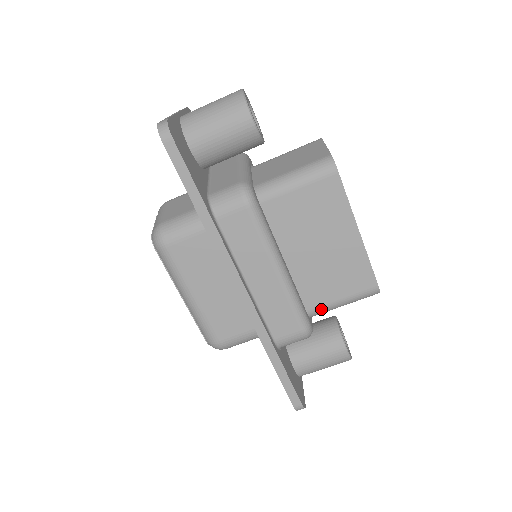
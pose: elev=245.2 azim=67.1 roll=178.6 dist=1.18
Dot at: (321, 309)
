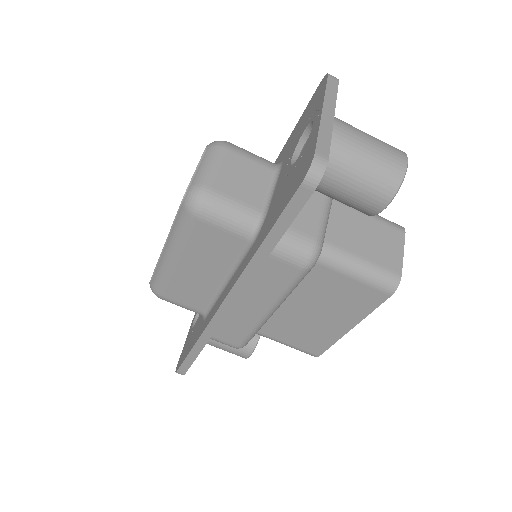
Dot at: (265, 336)
